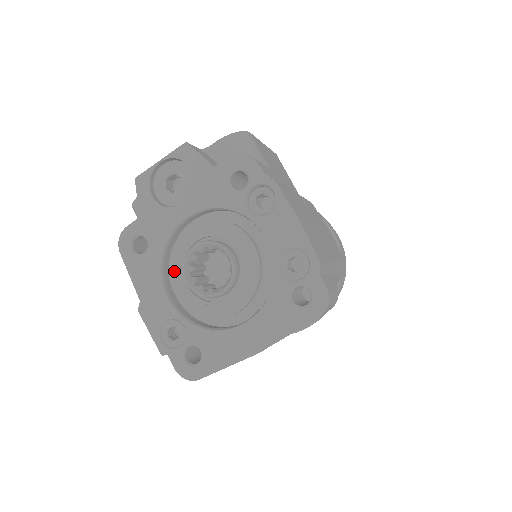
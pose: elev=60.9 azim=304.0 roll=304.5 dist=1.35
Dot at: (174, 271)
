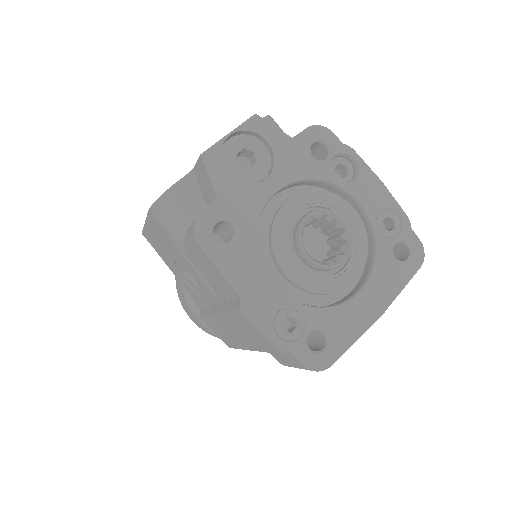
Dot at: (280, 251)
